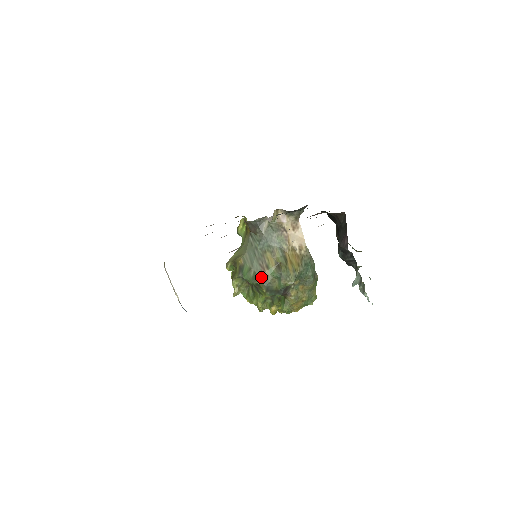
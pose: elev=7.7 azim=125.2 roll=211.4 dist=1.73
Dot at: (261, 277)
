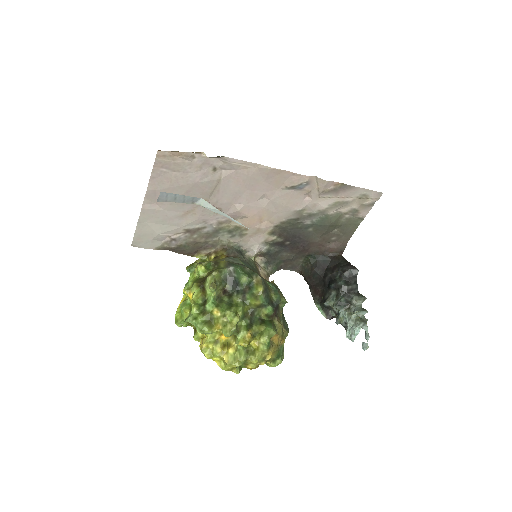
Dot at: (259, 276)
